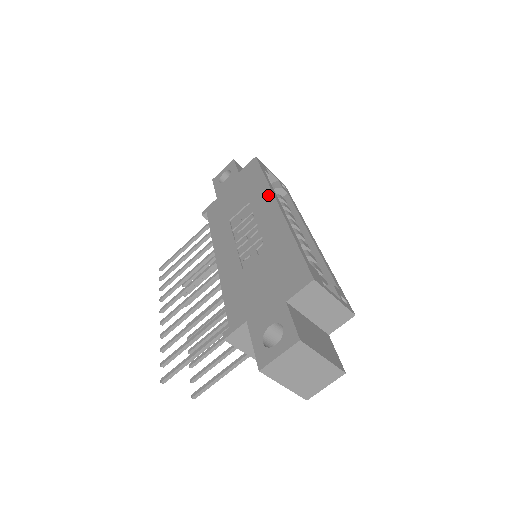
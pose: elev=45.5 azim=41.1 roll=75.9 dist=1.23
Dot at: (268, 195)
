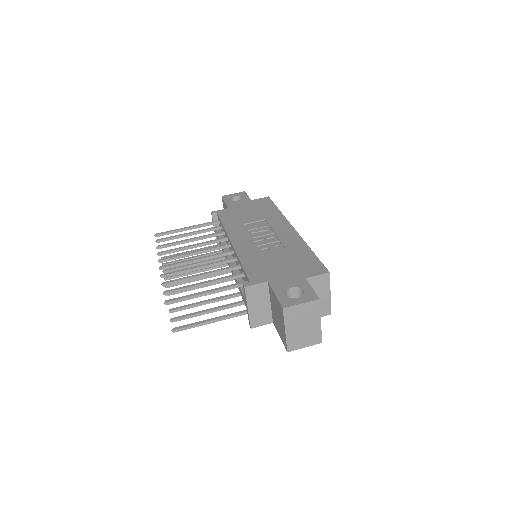
Dot at: (284, 220)
